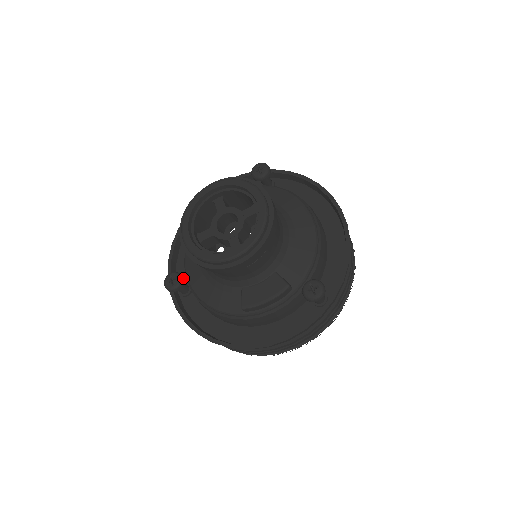
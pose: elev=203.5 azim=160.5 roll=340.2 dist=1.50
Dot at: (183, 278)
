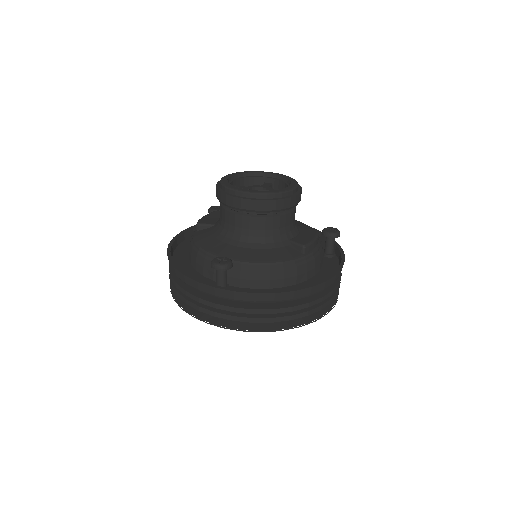
Dot at: occluded
